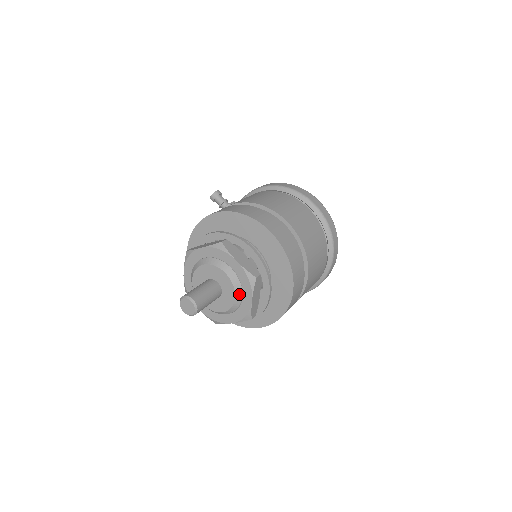
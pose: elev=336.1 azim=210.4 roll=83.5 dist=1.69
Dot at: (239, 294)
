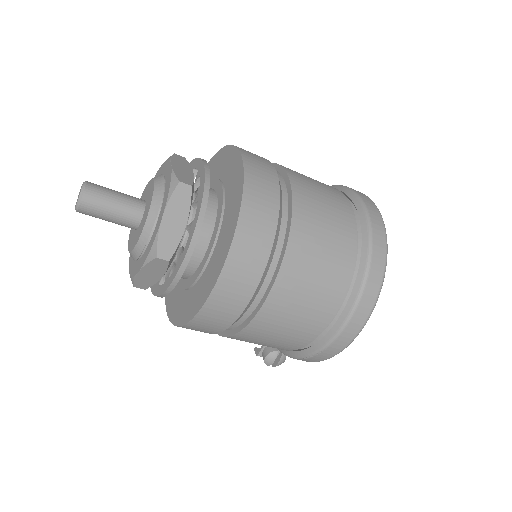
Dot at: (155, 210)
